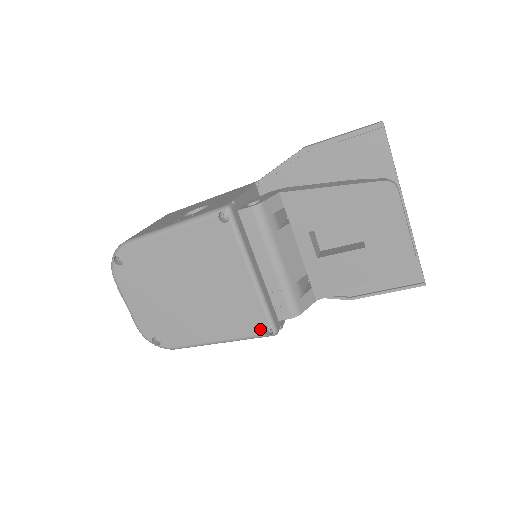
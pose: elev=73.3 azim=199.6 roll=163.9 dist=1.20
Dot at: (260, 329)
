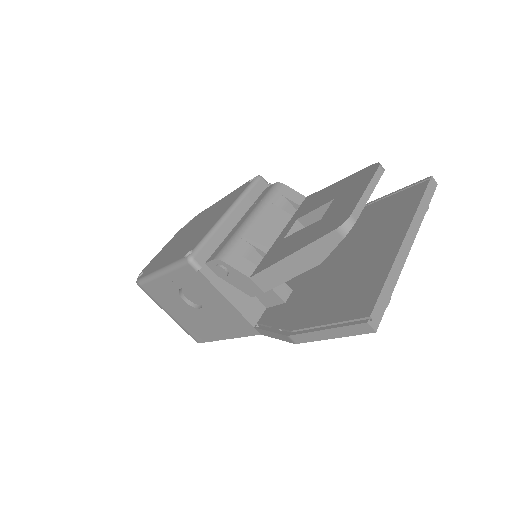
Dot at: (187, 253)
